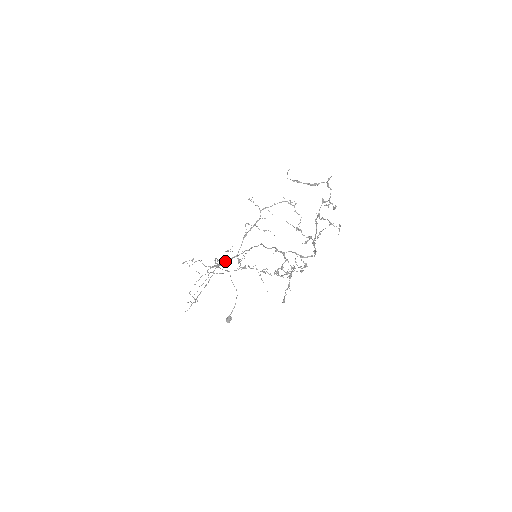
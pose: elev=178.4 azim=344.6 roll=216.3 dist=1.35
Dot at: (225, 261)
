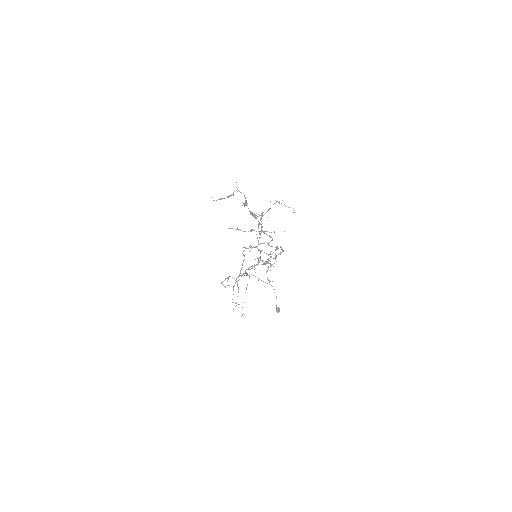
Dot at: (241, 269)
